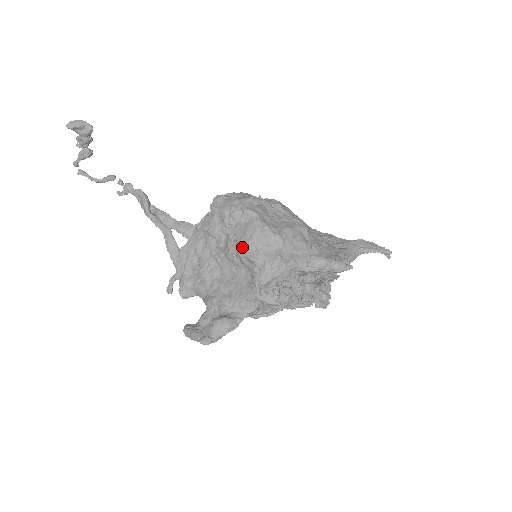
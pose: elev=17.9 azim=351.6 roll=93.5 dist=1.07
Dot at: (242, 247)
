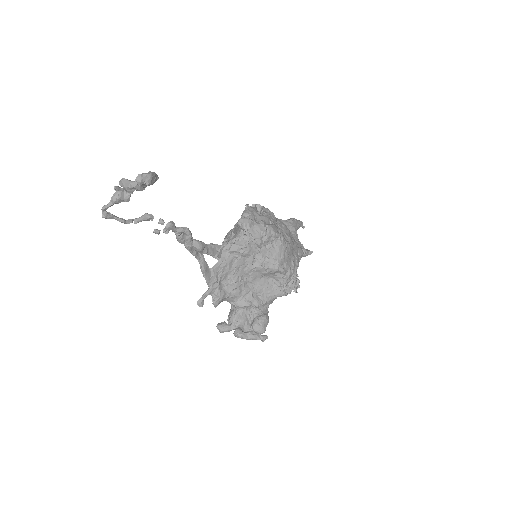
Dot at: (276, 264)
